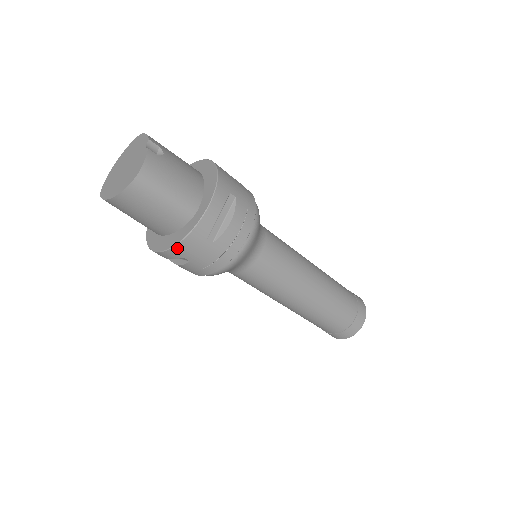
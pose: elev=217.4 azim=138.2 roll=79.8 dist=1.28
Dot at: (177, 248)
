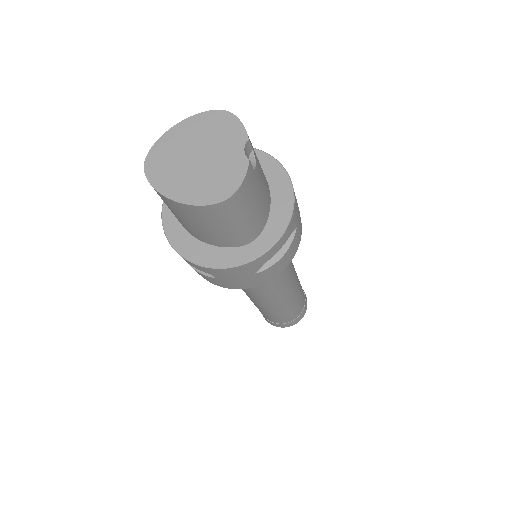
Dot at: (216, 270)
